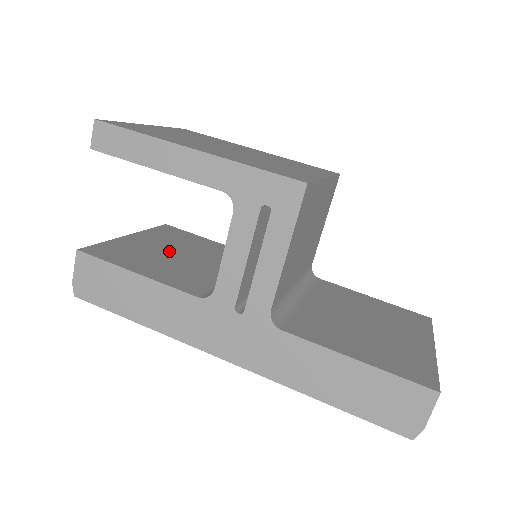
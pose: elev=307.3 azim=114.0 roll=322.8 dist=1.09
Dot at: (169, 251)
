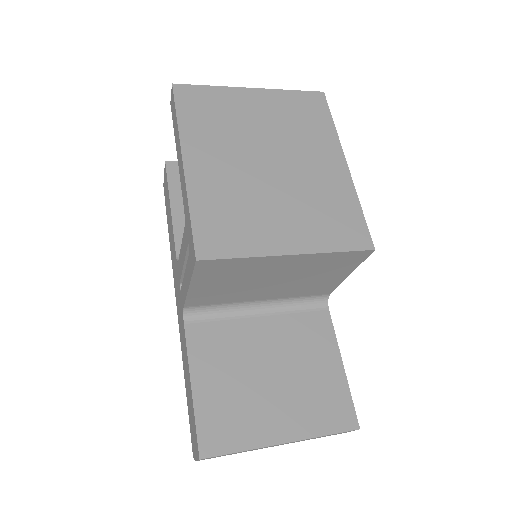
Dot at: occluded
